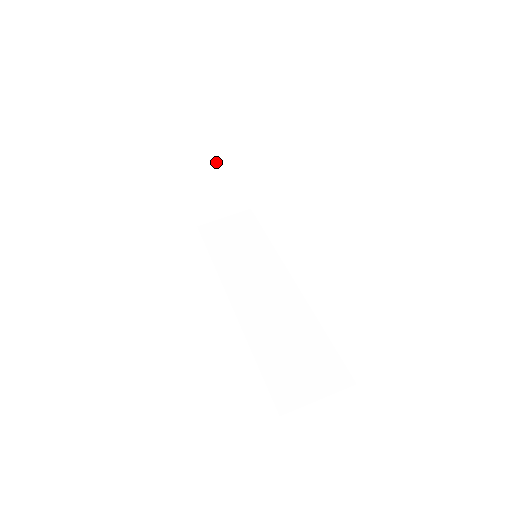
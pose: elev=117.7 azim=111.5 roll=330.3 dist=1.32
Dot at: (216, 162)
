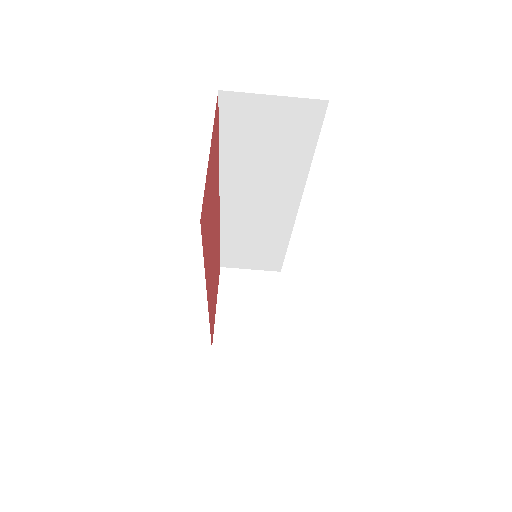
Dot at: occluded
